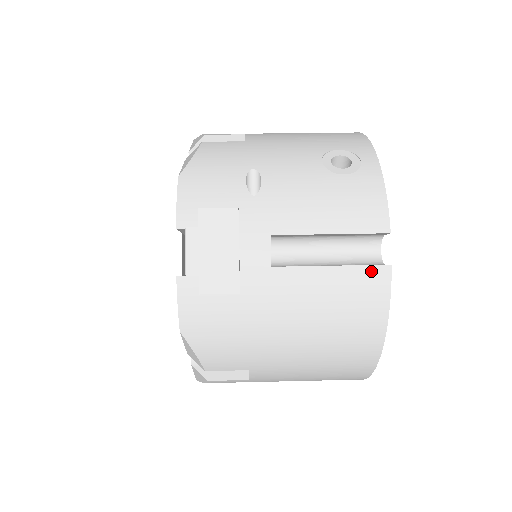
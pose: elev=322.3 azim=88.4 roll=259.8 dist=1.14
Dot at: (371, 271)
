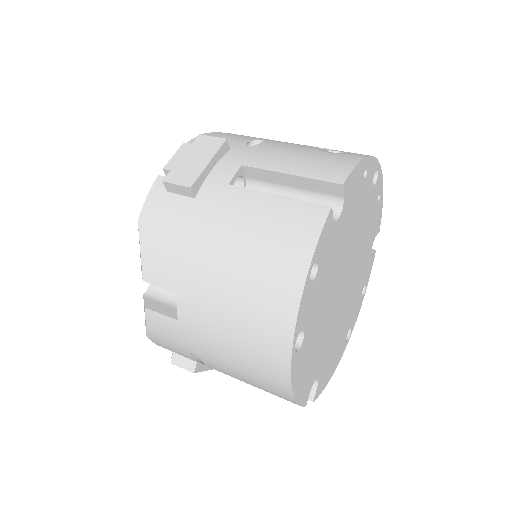
Dot at: (310, 207)
